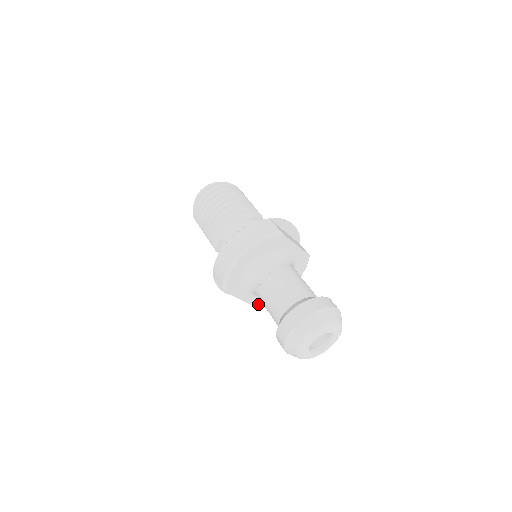
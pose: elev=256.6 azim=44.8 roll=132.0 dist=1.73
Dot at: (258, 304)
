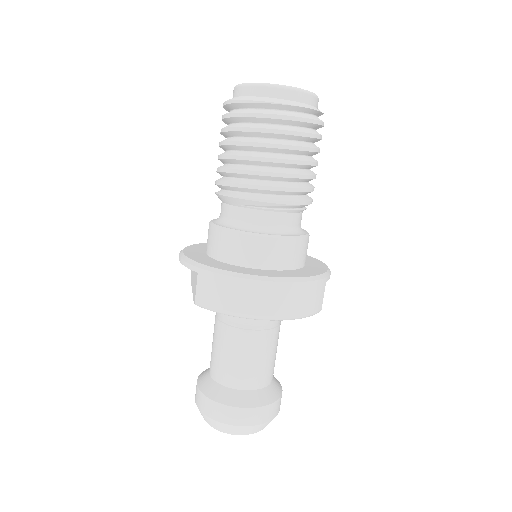
Dot at: occluded
